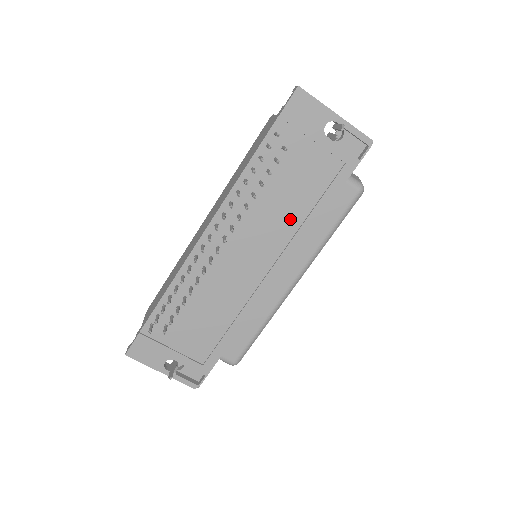
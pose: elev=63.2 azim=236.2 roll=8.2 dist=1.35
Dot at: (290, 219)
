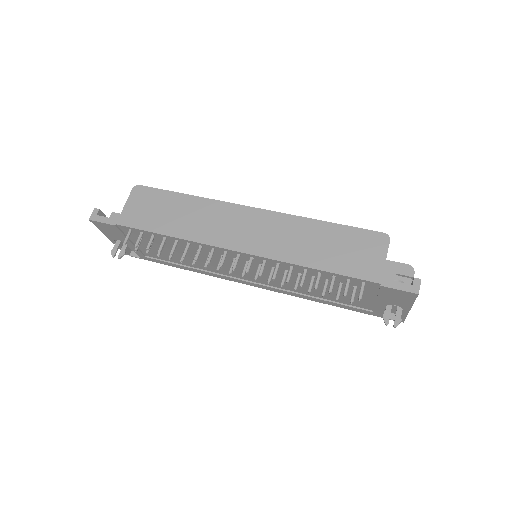
Dot at: (301, 289)
